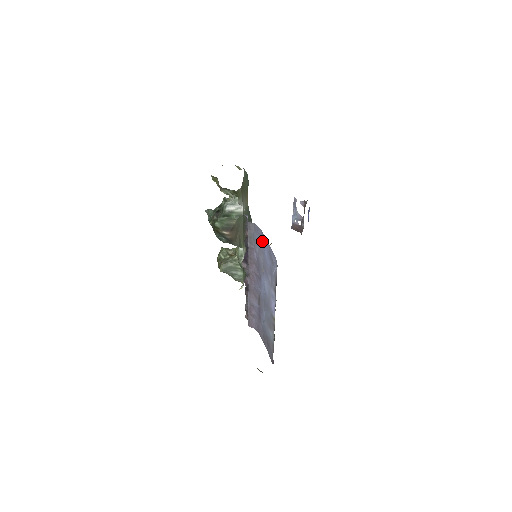
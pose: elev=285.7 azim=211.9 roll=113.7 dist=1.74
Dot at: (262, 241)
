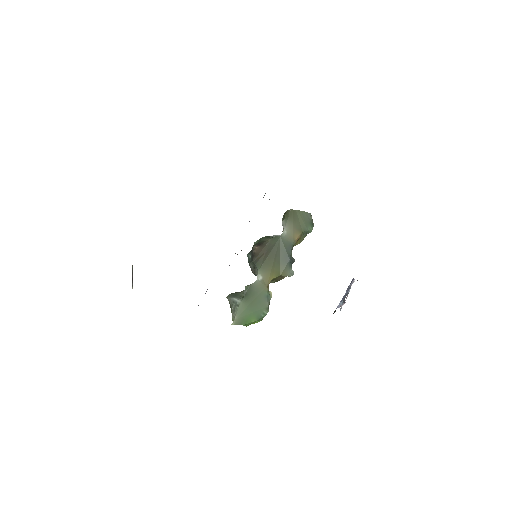
Dot at: occluded
